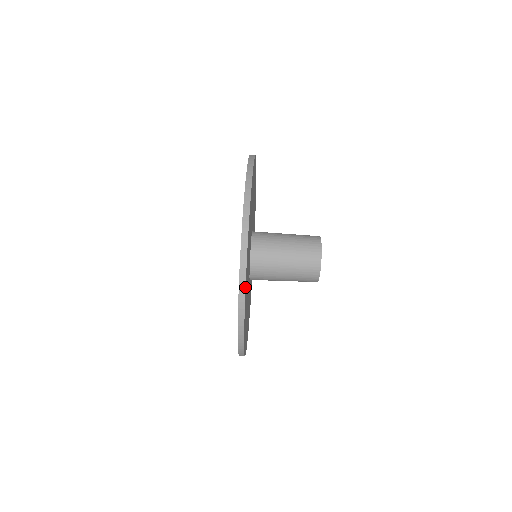
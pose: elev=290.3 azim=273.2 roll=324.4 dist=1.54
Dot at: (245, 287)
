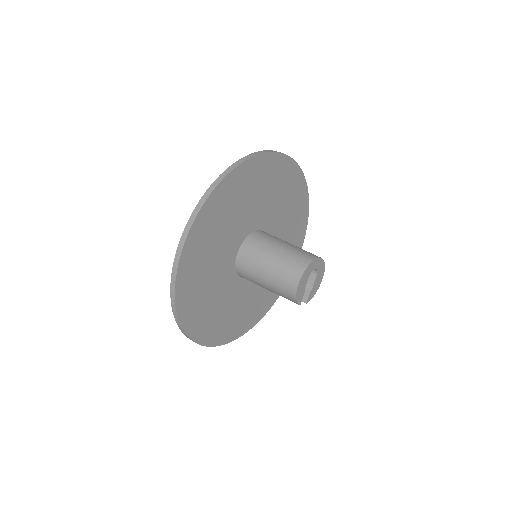
Dot at: (179, 259)
